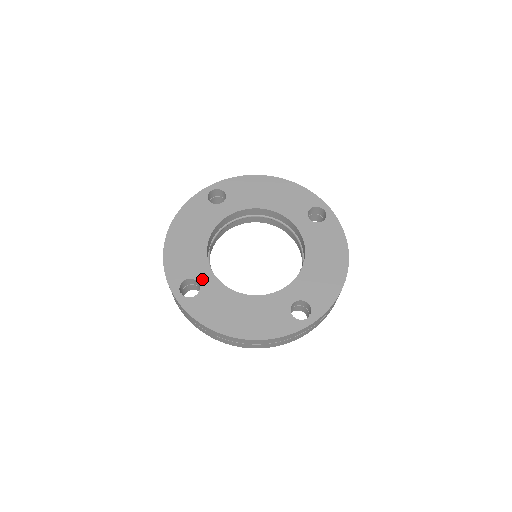
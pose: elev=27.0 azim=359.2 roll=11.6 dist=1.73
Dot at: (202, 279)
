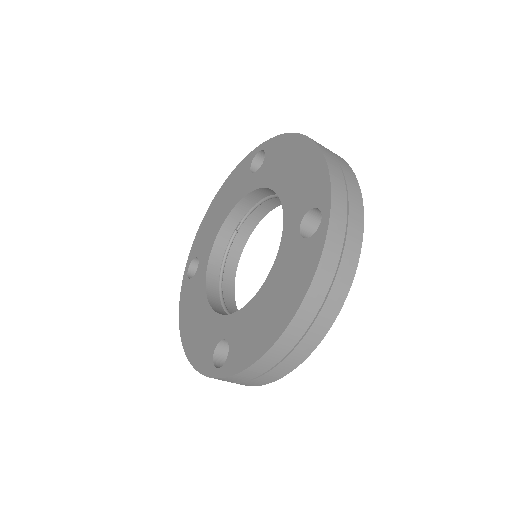
Dot at: (201, 263)
